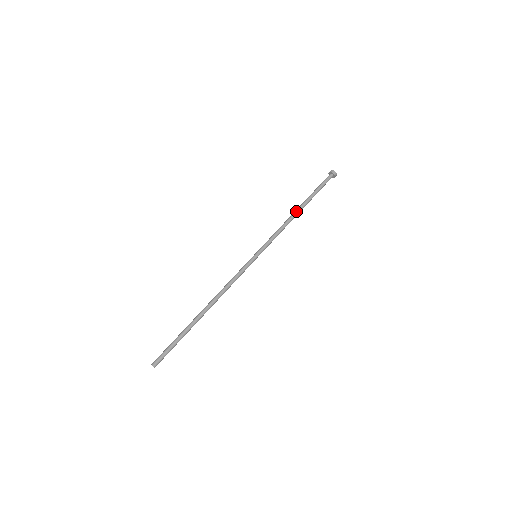
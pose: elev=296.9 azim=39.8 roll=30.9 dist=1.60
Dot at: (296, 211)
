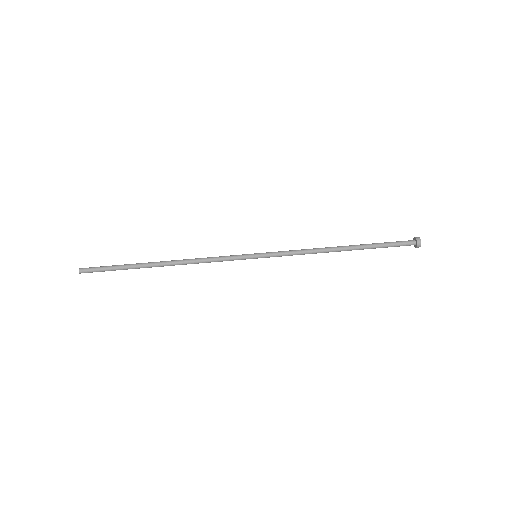
Dot at: (338, 247)
